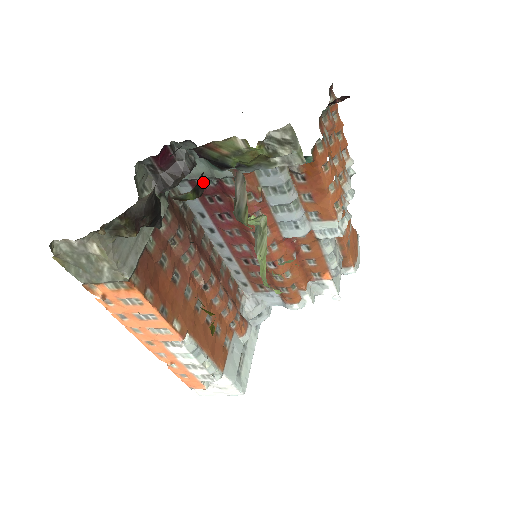
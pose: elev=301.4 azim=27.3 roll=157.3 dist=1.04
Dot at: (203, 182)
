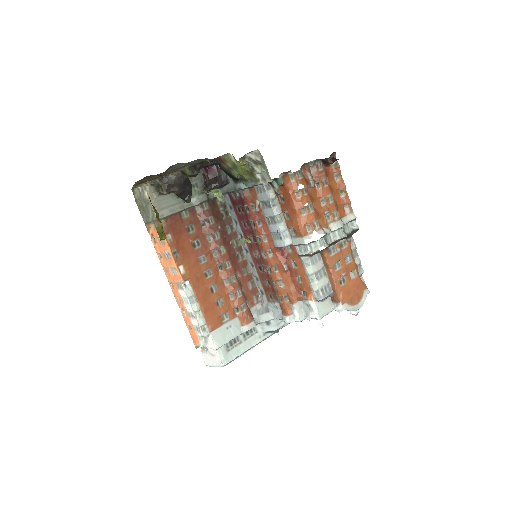
Dot at: (235, 196)
